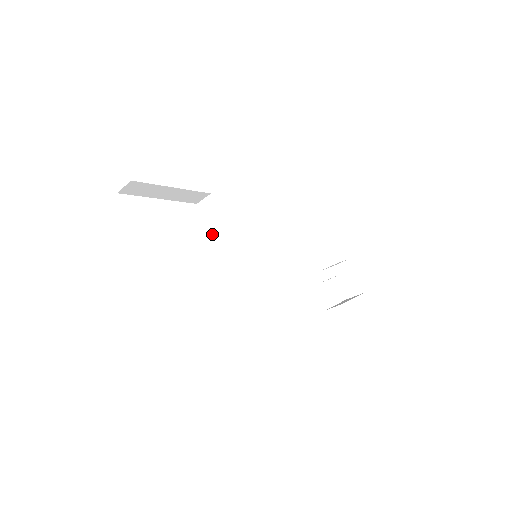
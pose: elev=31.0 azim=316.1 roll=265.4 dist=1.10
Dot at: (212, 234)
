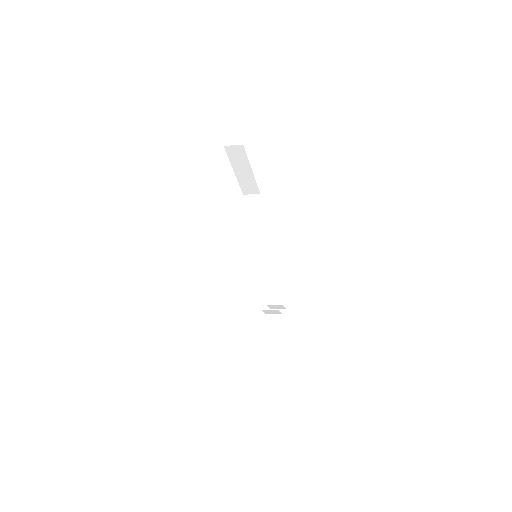
Dot at: (247, 219)
